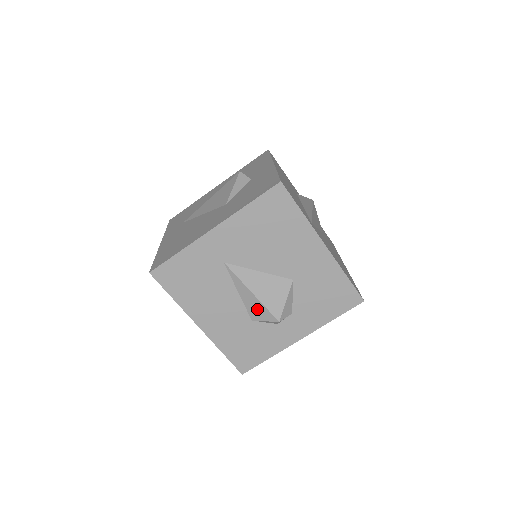
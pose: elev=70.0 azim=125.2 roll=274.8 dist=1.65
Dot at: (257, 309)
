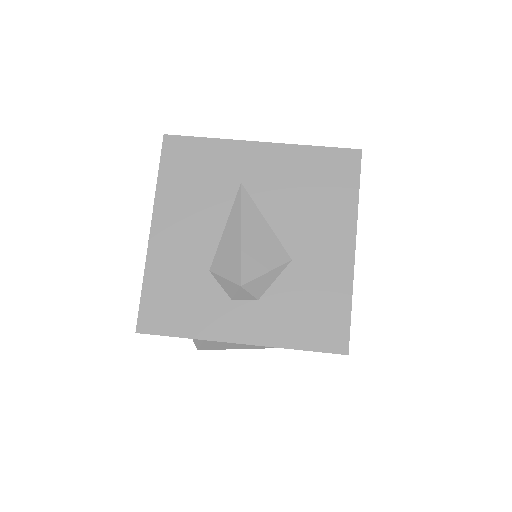
Dot at: (229, 257)
